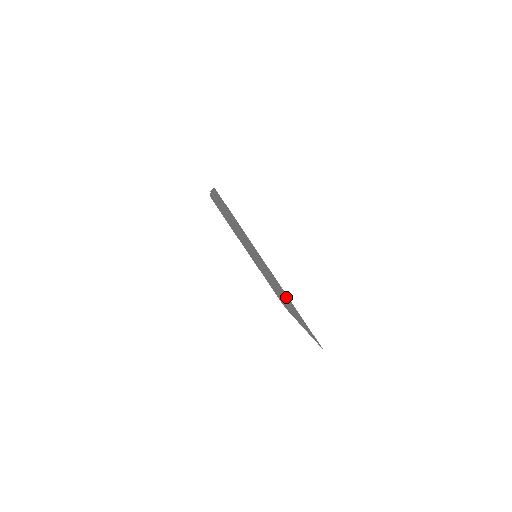
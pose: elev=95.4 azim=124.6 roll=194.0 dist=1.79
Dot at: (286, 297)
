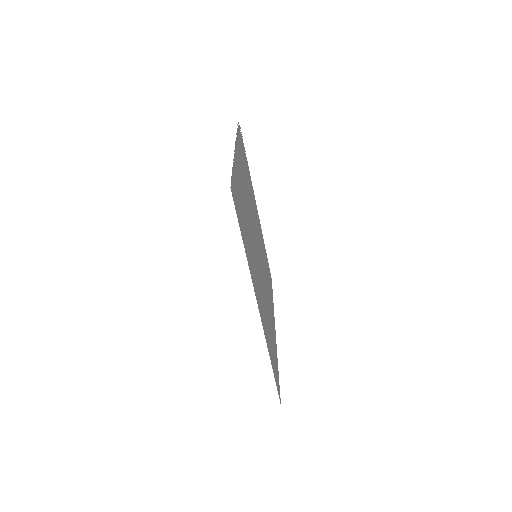
Dot at: (267, 330)
